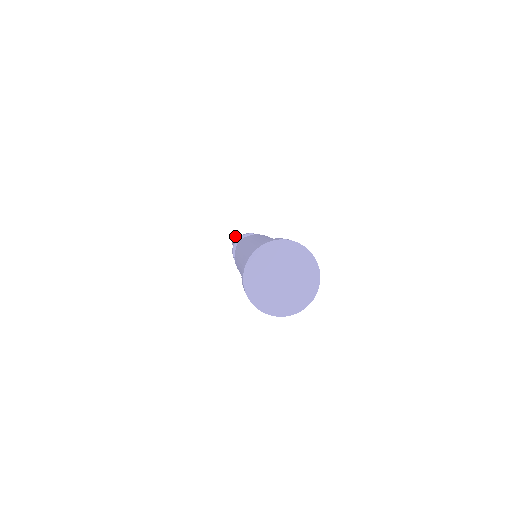
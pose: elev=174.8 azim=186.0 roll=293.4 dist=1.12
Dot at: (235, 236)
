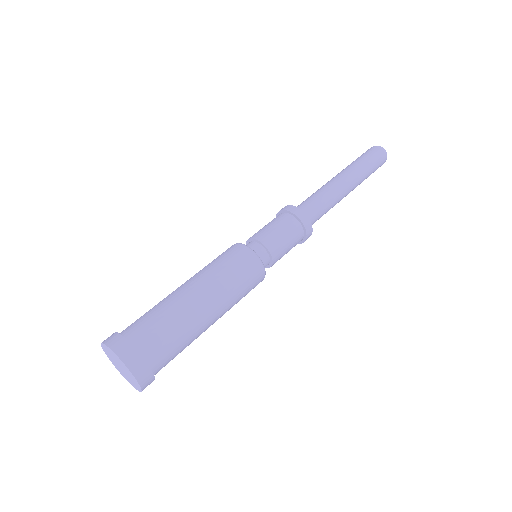
Dot at: occluded
